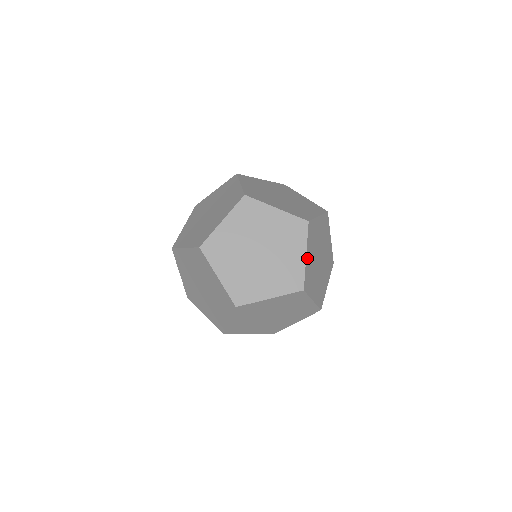
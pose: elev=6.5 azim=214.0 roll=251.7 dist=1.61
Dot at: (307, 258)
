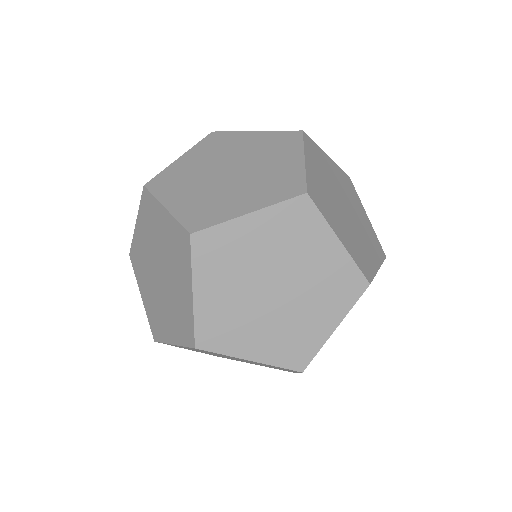
Dot at: (200, 296)
